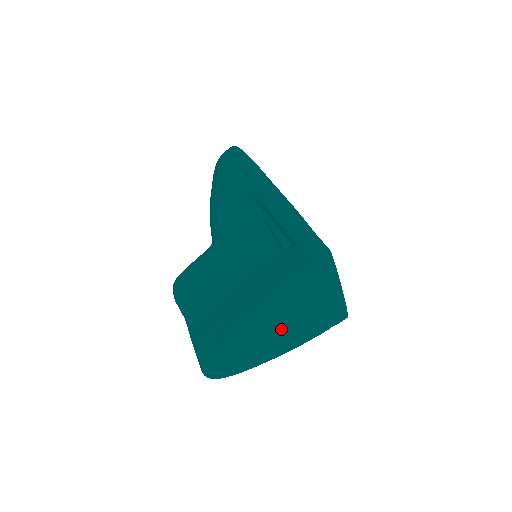
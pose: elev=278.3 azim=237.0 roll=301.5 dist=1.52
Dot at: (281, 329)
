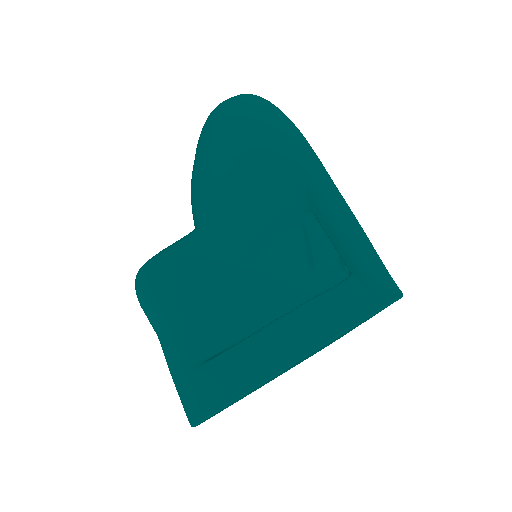
Dot at: (291, 367)
